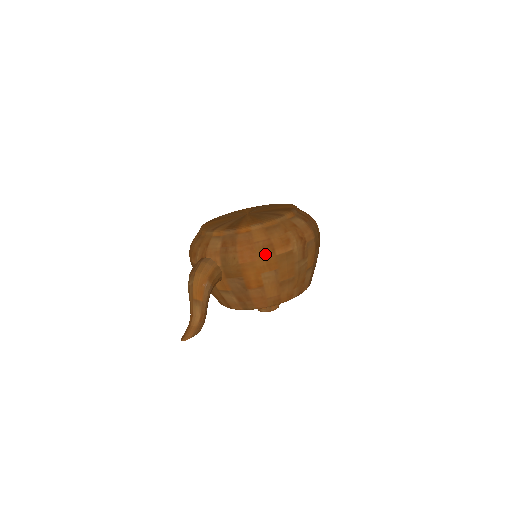
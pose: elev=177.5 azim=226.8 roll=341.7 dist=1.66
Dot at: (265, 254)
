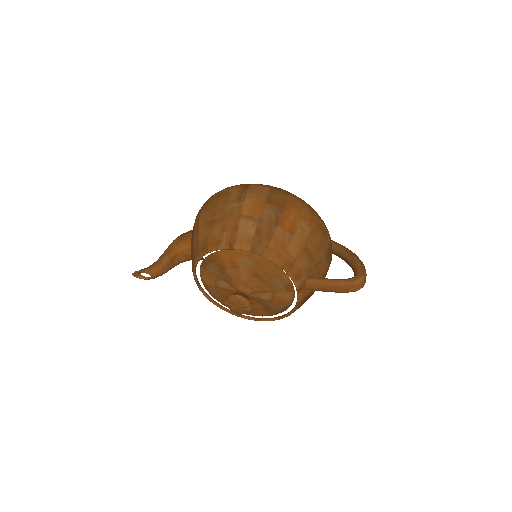
Dot at: occluded
